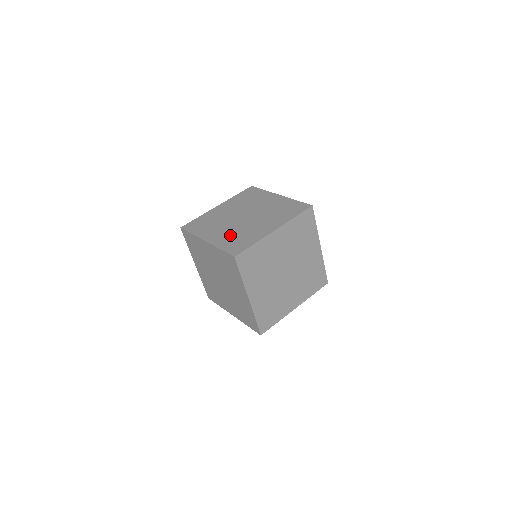
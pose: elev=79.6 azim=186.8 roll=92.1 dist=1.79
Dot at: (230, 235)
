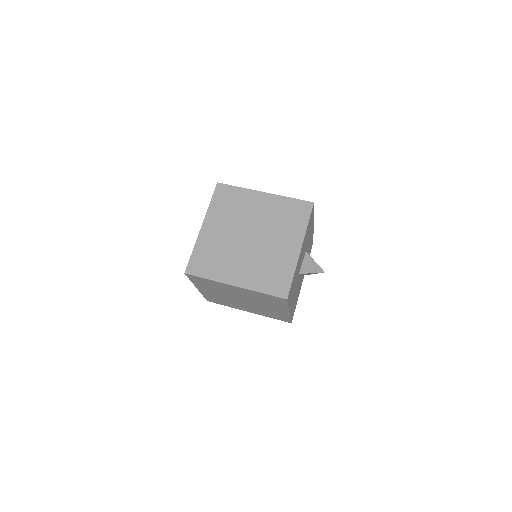
Dot at: (215, 245)
